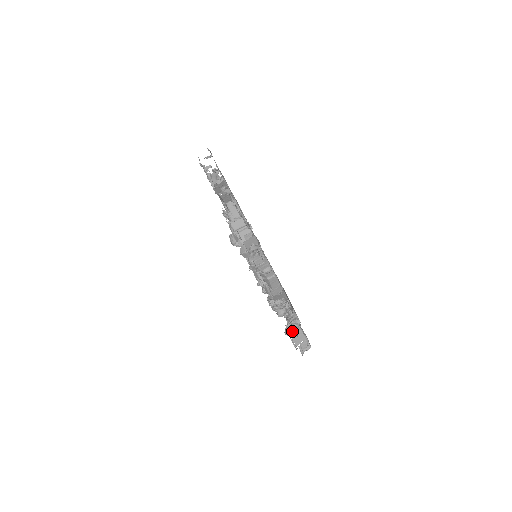
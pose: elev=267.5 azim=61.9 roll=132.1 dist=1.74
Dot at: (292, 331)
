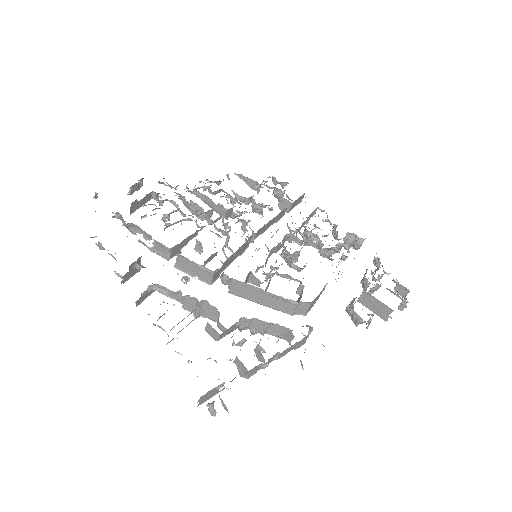
Dot at: (369, 306)
